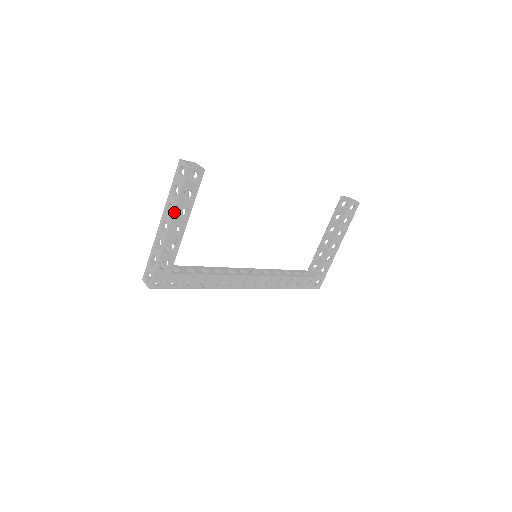
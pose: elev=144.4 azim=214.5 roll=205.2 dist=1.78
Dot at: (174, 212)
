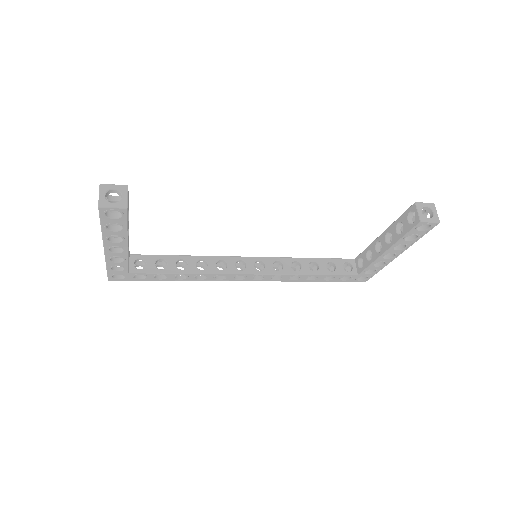
Dot at: (103, 238)
